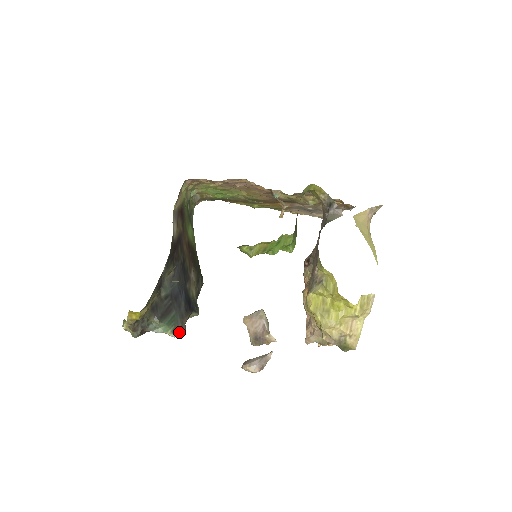
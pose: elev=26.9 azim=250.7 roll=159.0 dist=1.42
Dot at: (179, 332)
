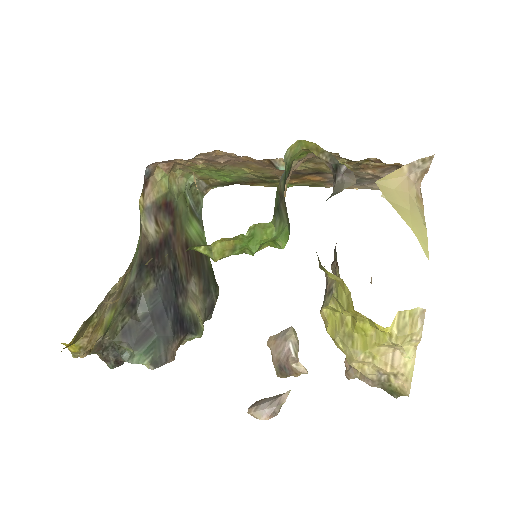
Dot at: (160, 362)
